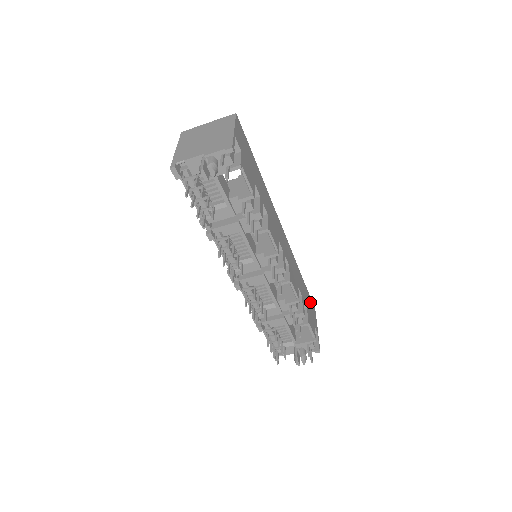
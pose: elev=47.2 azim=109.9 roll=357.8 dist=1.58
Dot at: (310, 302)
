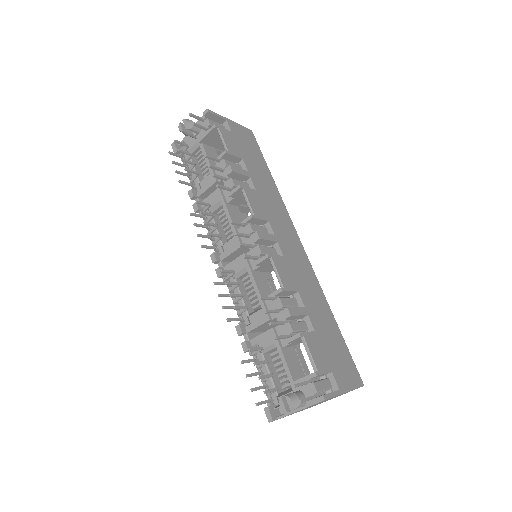
Dot at: (344, 356)
